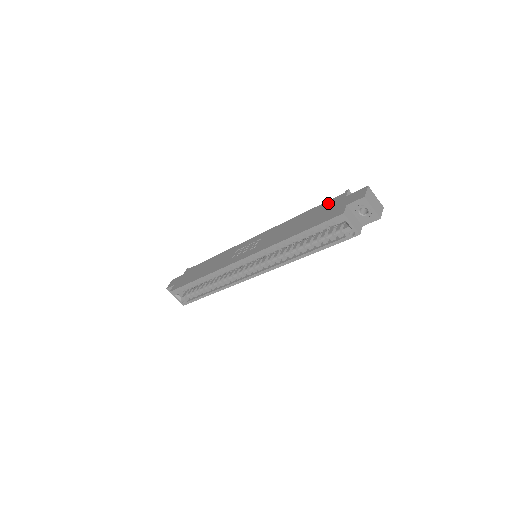
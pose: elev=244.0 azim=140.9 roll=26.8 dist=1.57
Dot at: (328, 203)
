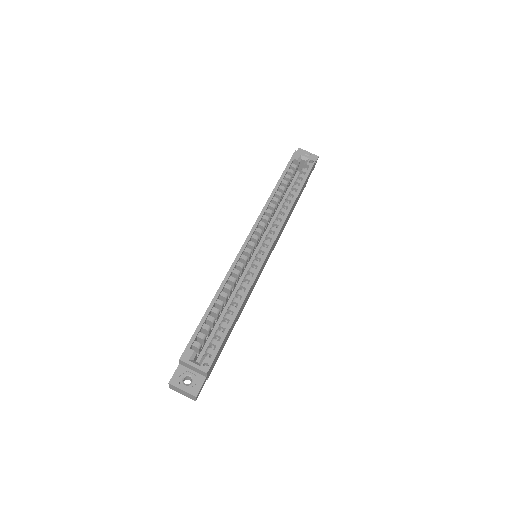
Dot at: occluded
